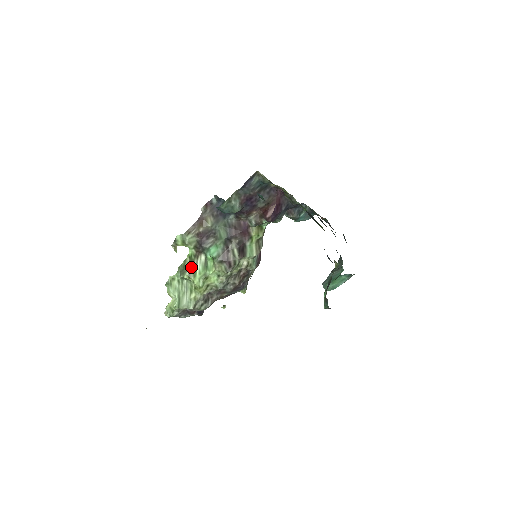
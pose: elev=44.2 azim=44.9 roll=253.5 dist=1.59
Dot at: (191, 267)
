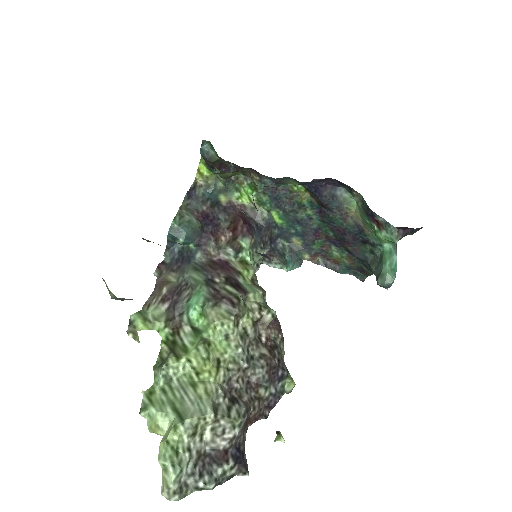
Dot at: (174, 348)
